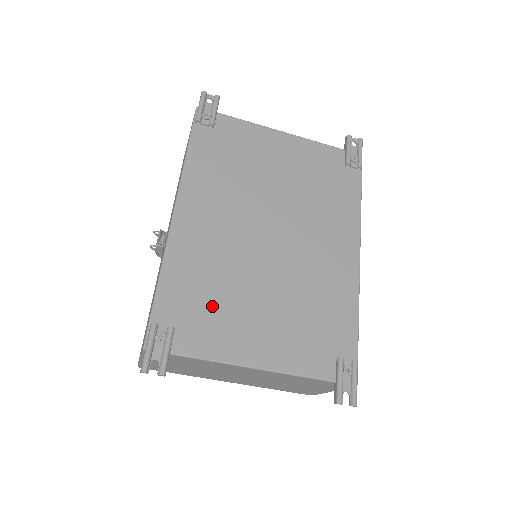
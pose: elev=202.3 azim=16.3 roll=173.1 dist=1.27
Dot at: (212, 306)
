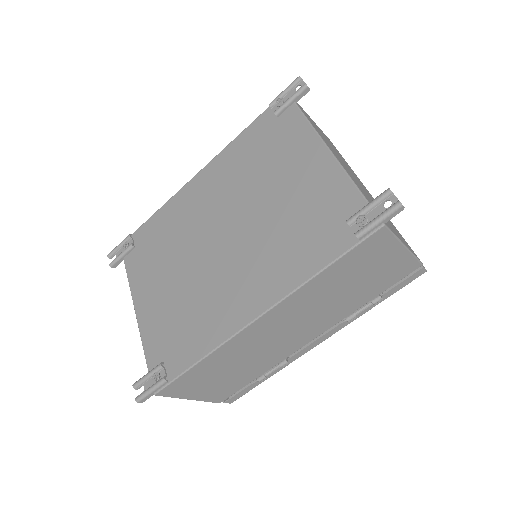
Dot at: (155, 252)
